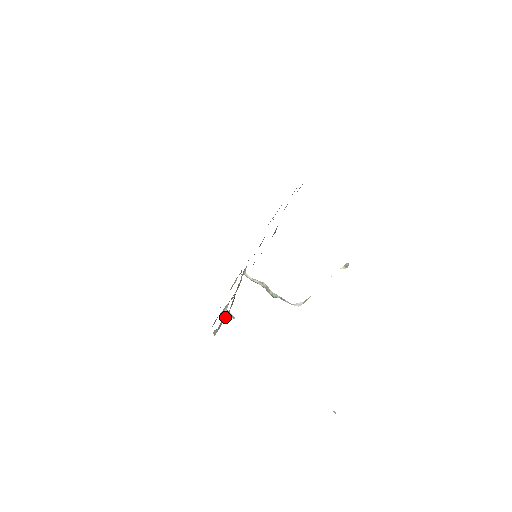
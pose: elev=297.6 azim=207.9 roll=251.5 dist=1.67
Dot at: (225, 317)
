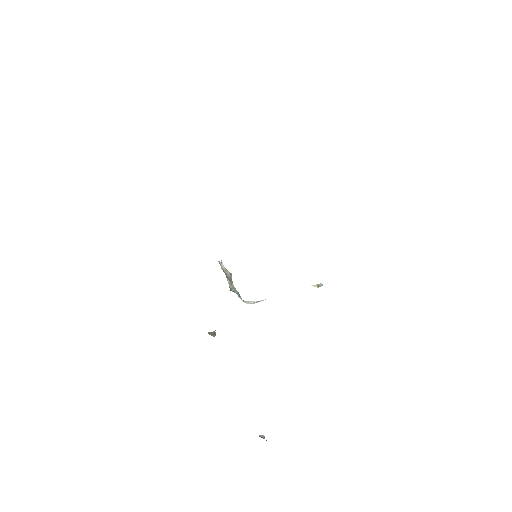
Dot at: occluded
